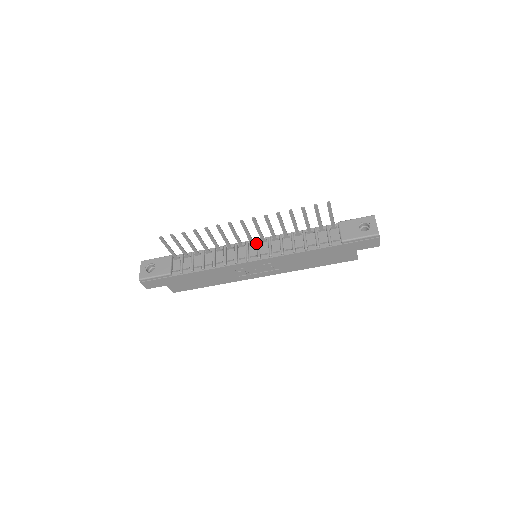
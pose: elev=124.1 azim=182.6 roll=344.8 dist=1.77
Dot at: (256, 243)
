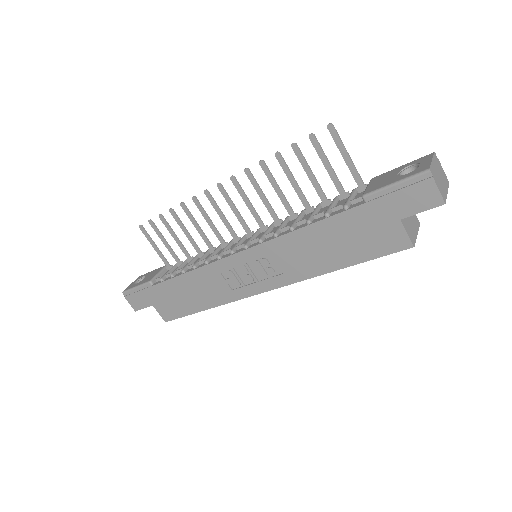
Dot at: occluded
